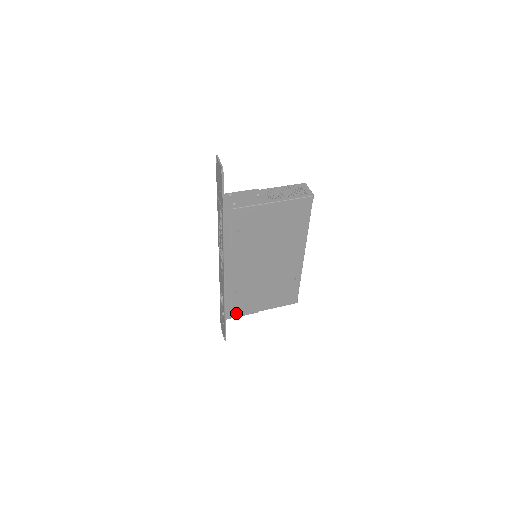
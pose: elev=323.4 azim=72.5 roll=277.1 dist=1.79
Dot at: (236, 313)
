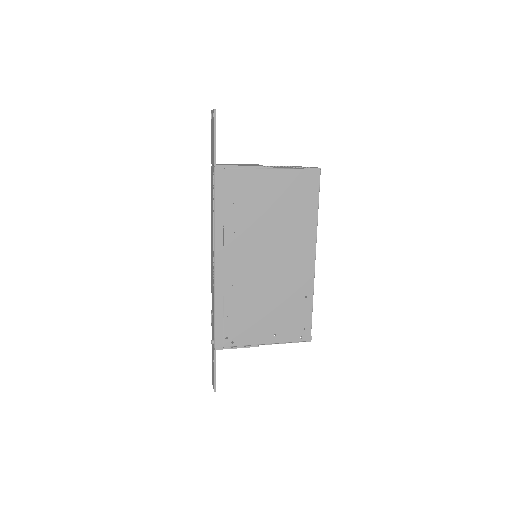
Dot at: (230, 341)
